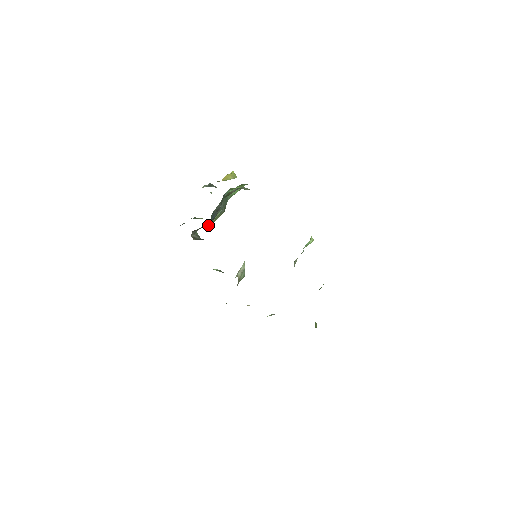
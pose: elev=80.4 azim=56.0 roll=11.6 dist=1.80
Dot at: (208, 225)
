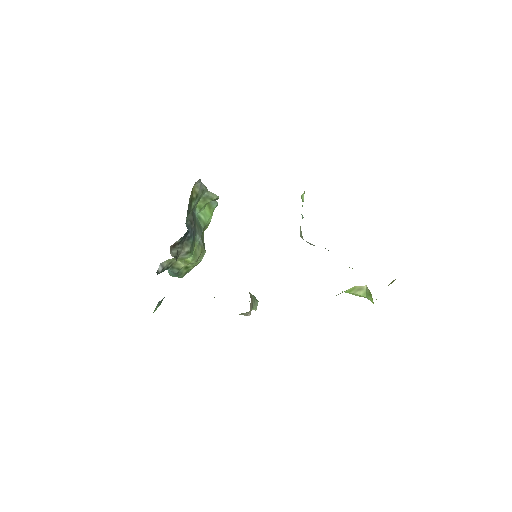
Dot at: (188, 249)
